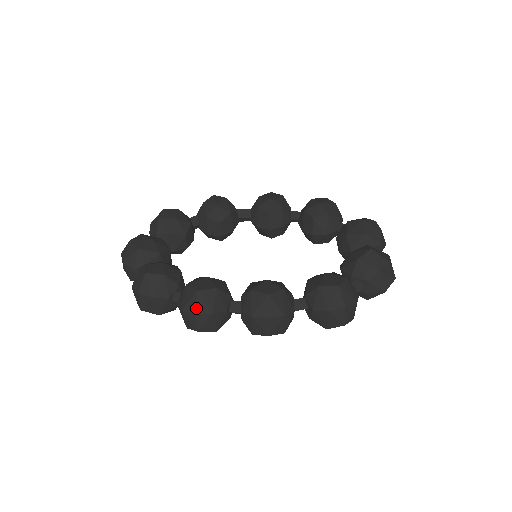
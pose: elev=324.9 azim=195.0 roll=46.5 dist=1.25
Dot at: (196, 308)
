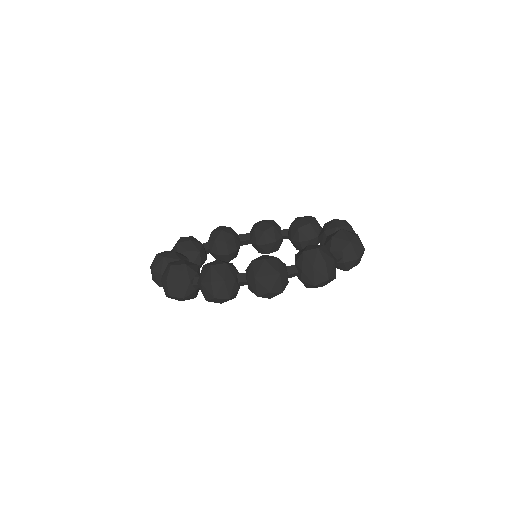
Dot at: (212, 278)
